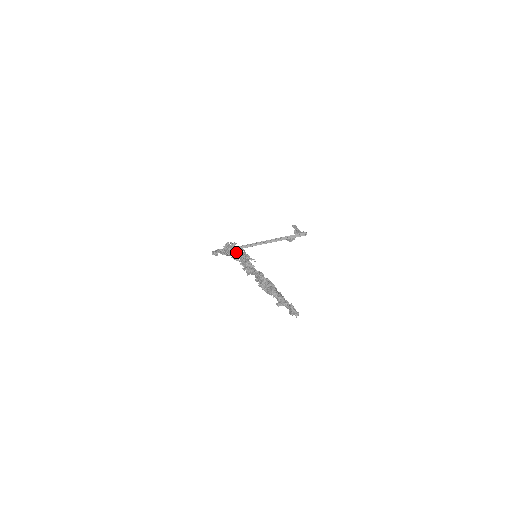
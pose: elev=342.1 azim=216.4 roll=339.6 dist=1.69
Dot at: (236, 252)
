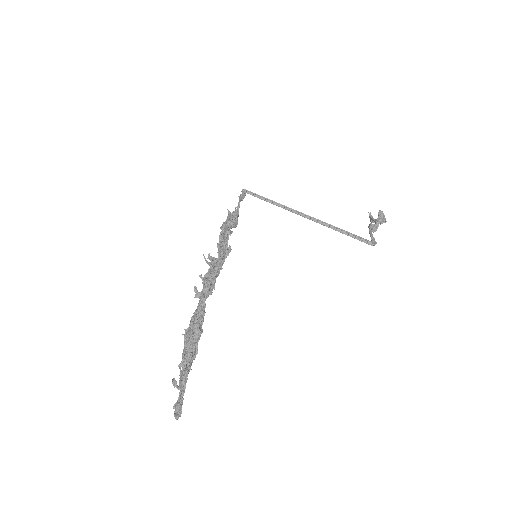
Dot at: (221, 246)
